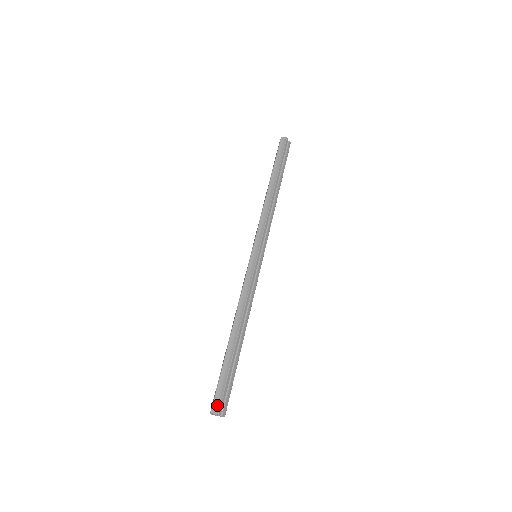
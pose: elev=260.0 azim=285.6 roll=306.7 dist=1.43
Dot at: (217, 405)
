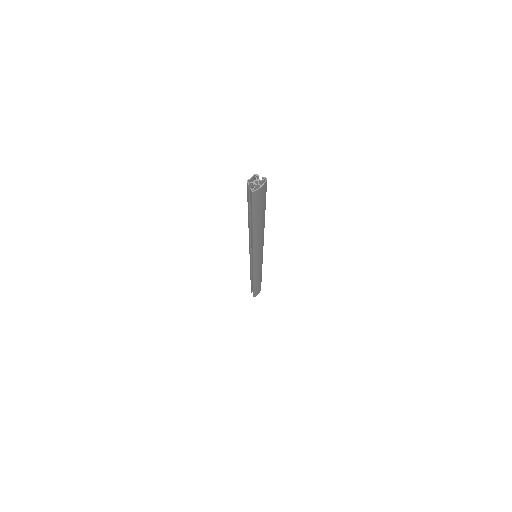
Dot at: occluded
